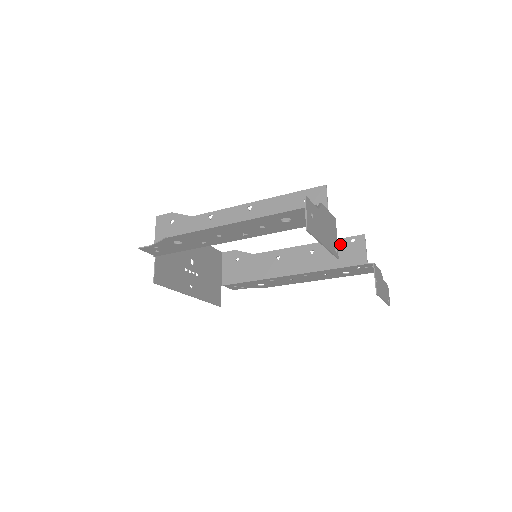
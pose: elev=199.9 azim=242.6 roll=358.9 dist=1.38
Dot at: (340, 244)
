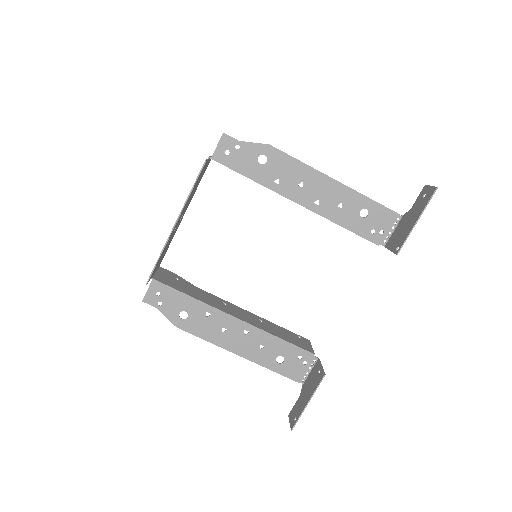
Dot at: (288, 332)
